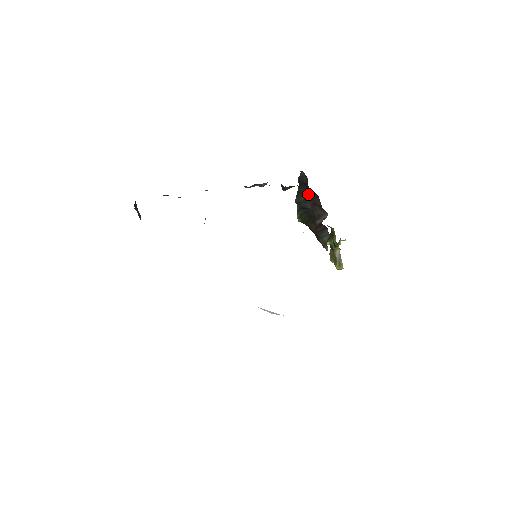
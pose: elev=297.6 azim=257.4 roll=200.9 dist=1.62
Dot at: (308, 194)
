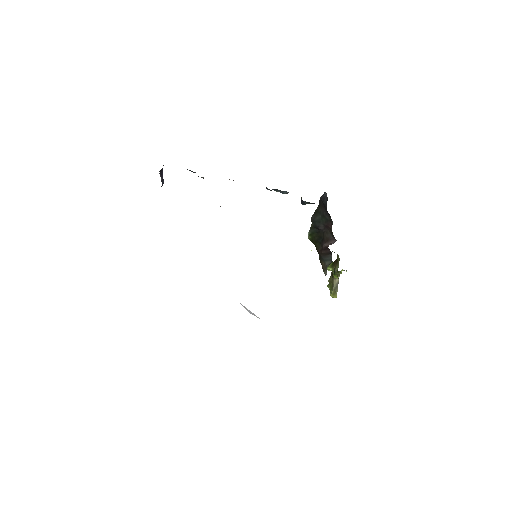
Dot at: (324, 215)
